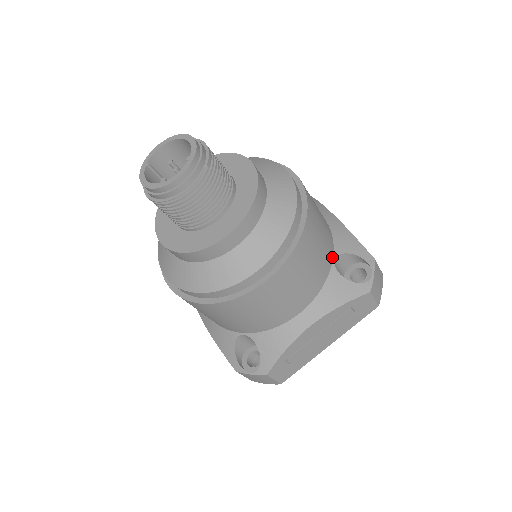
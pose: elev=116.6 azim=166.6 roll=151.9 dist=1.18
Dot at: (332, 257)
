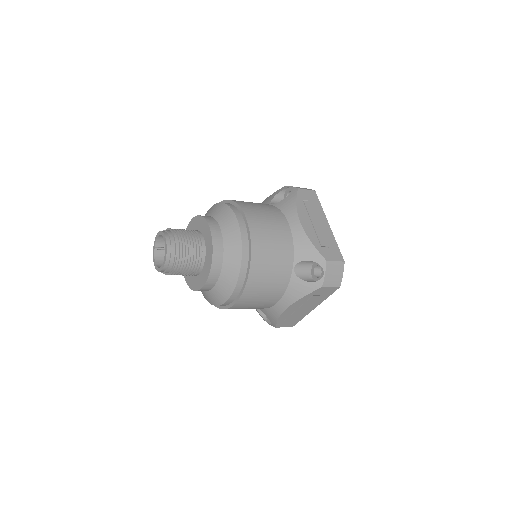
Dot at: (292, 266)
